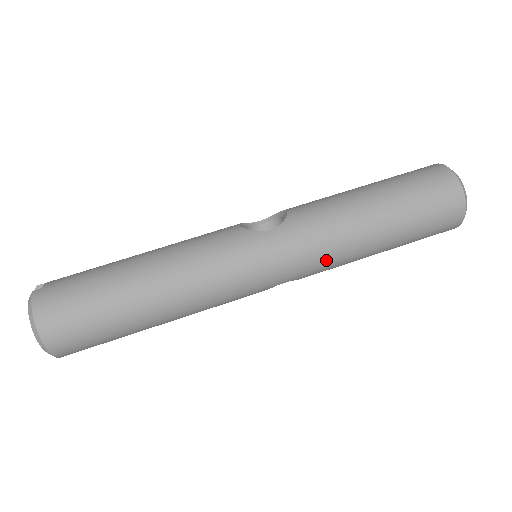
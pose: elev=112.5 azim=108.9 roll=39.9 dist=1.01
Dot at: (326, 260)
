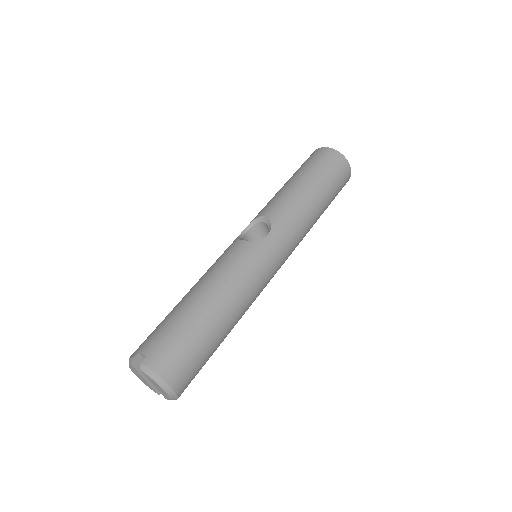
Dot at: (301, 238)
